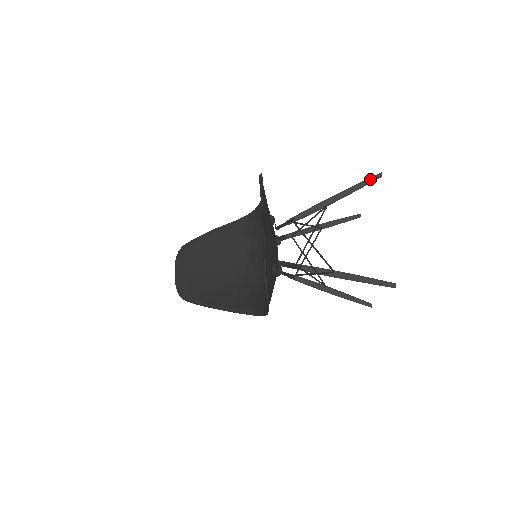
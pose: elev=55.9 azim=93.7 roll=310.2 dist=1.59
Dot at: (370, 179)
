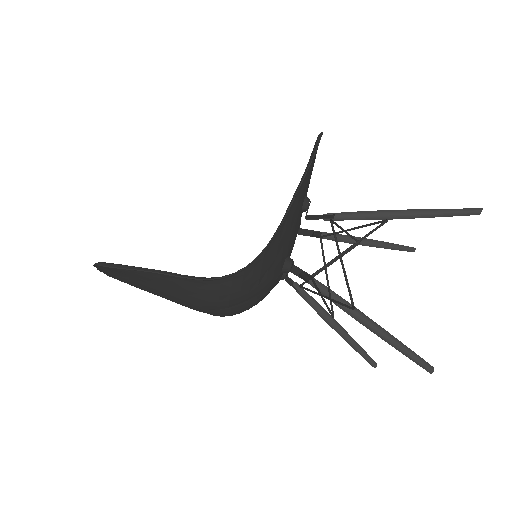
Dot at: occluded
